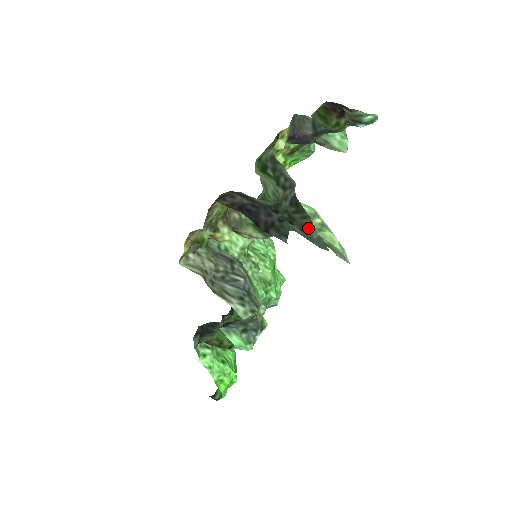
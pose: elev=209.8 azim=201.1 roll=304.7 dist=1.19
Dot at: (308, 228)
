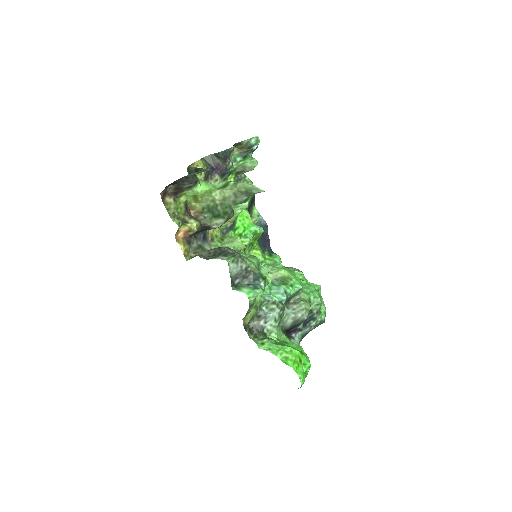
Dot at: occluded
